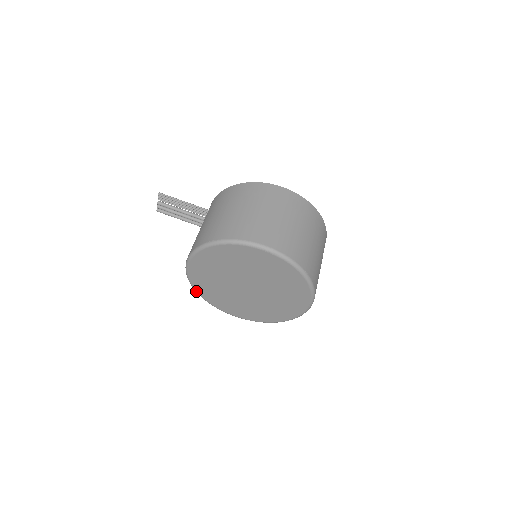
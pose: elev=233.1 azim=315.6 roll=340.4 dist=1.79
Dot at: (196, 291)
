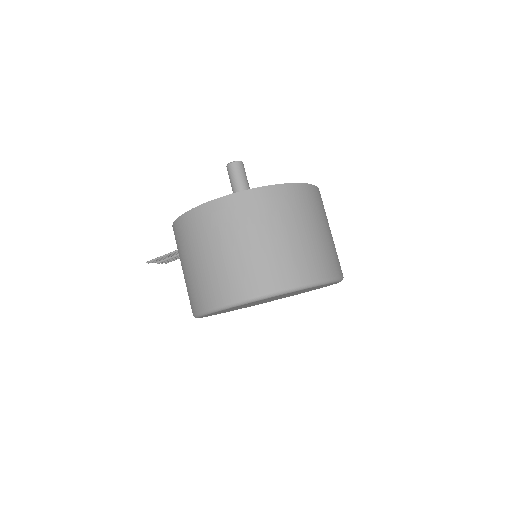
Dot at: occluded
